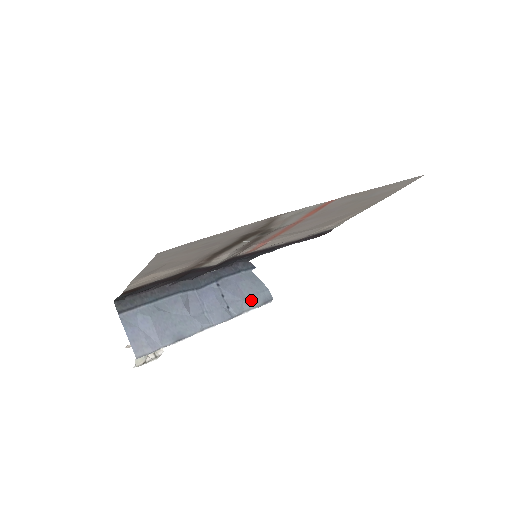
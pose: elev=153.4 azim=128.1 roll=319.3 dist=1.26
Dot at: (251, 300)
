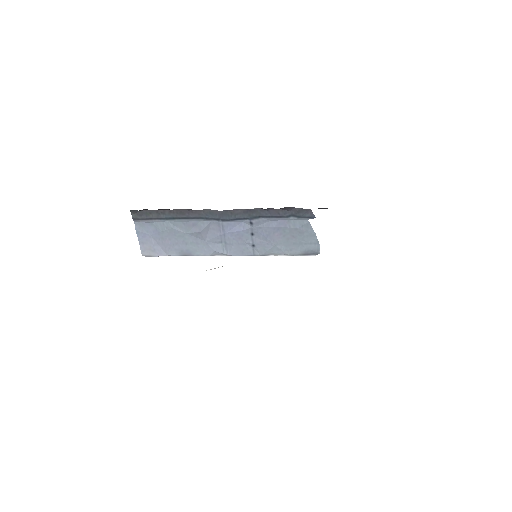
Dot at: (287, 247)
